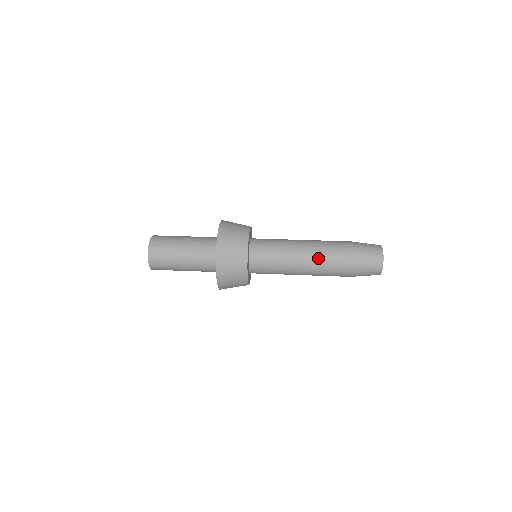
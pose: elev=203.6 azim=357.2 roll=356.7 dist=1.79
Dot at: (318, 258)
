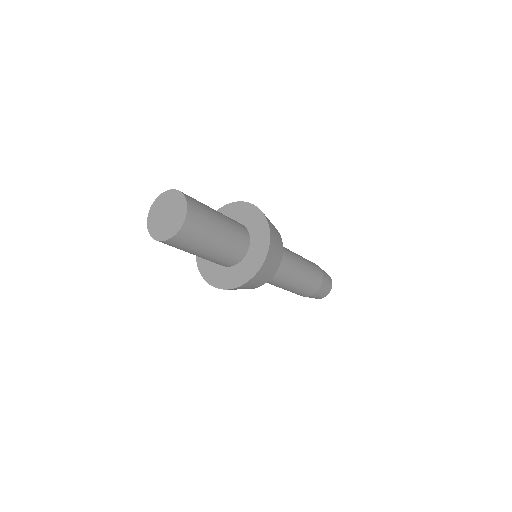
Dot at: (308, 273)
